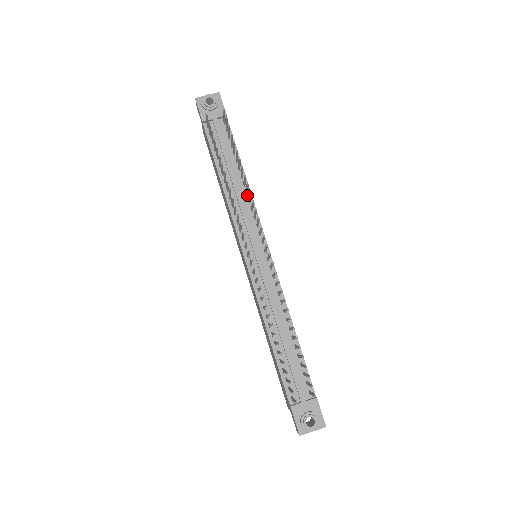
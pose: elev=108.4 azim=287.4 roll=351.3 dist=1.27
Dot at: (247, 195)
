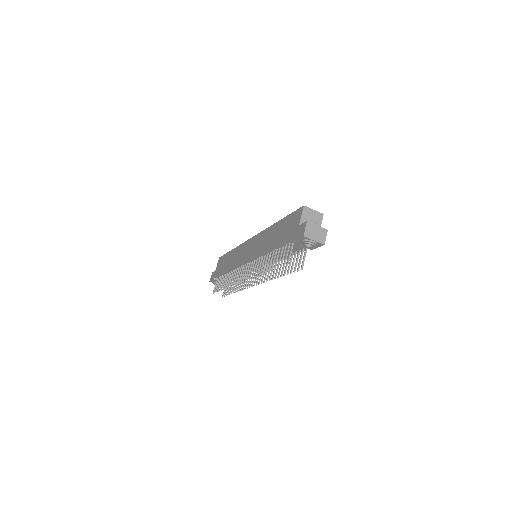
Dot at: occluded
